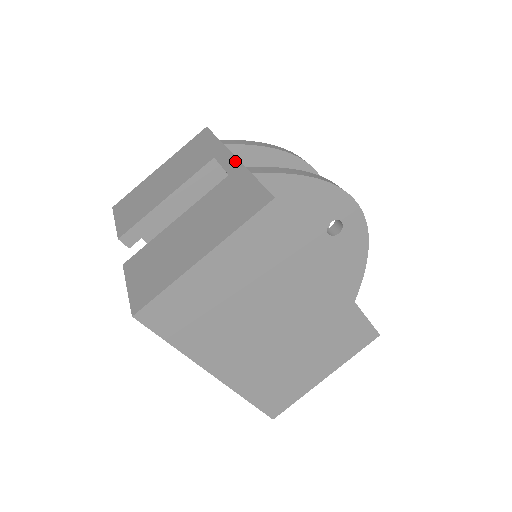
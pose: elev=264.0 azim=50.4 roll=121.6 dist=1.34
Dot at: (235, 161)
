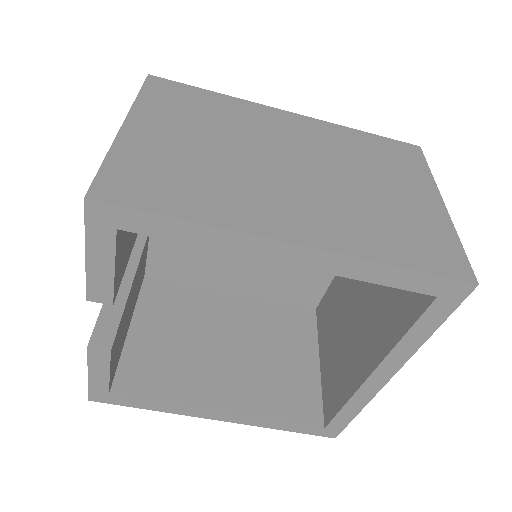
Dot at: occluded
